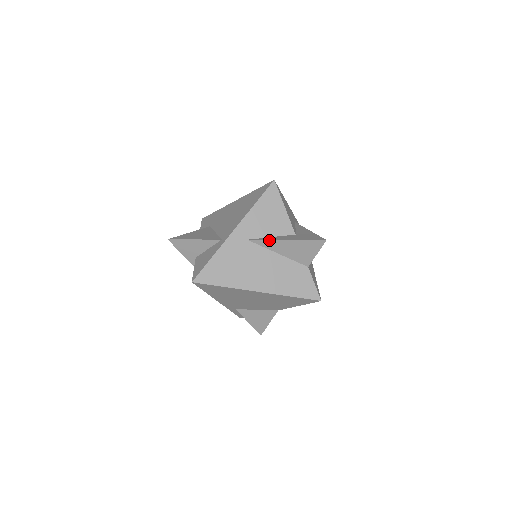
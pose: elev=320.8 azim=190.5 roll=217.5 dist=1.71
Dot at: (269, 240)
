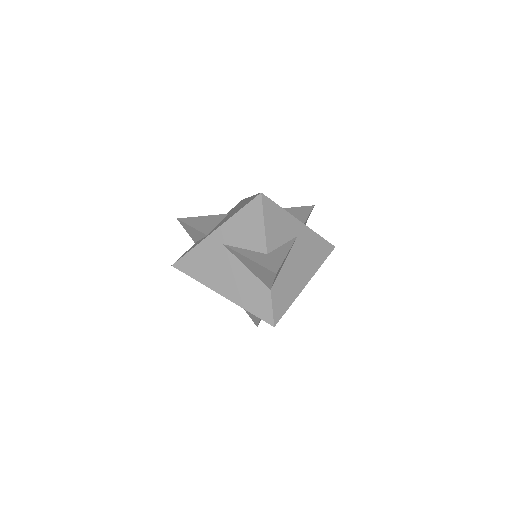
Dot at: (237, 252)
